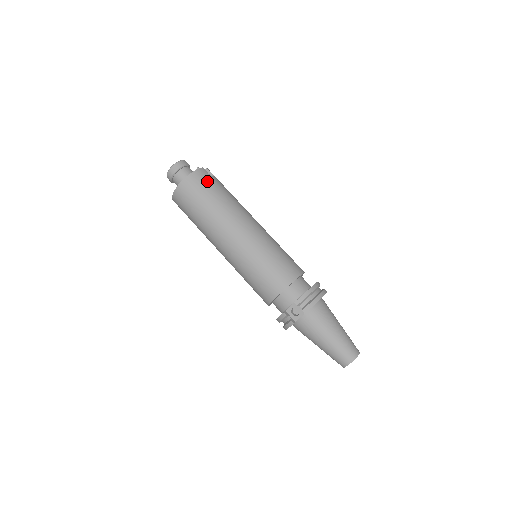
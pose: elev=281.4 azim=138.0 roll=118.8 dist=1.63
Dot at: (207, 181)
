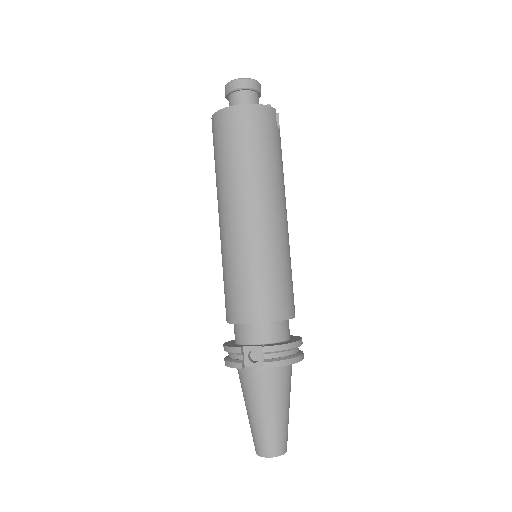
Dot at: (269, 128)
